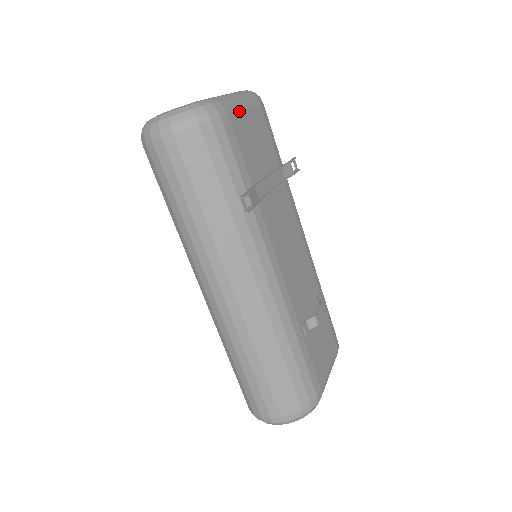
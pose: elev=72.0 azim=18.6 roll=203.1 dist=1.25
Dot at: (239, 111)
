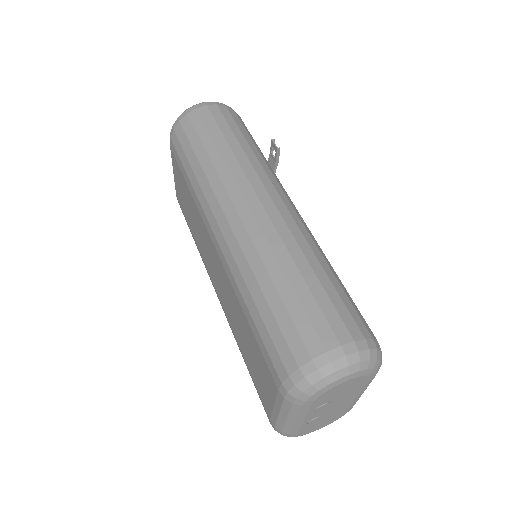
Dot at: occluded
